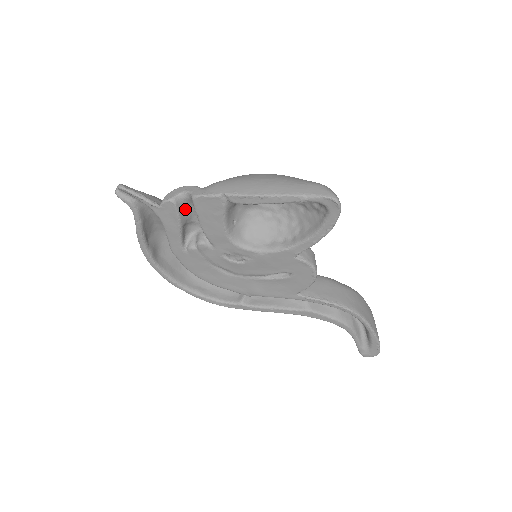
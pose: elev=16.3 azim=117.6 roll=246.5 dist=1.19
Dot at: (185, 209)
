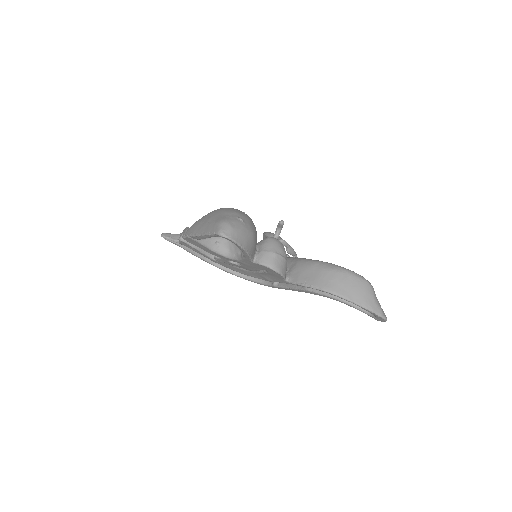
Dot at: occluded
